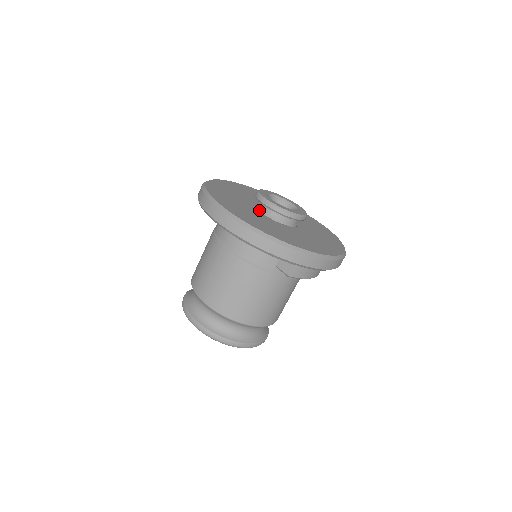
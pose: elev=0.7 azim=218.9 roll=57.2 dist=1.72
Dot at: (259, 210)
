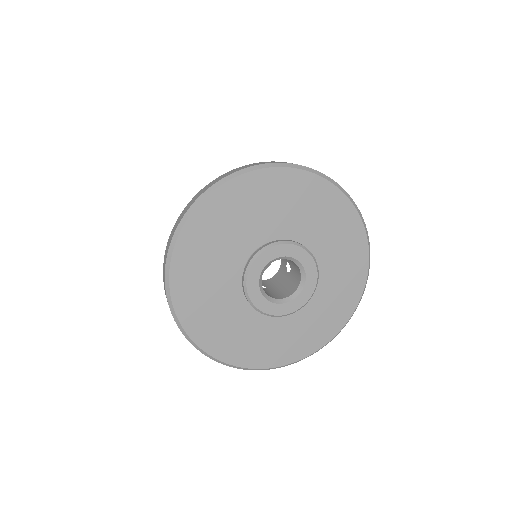
Dot at: occluded
